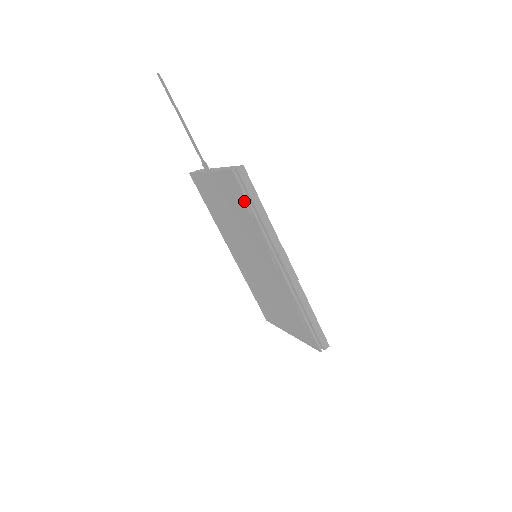
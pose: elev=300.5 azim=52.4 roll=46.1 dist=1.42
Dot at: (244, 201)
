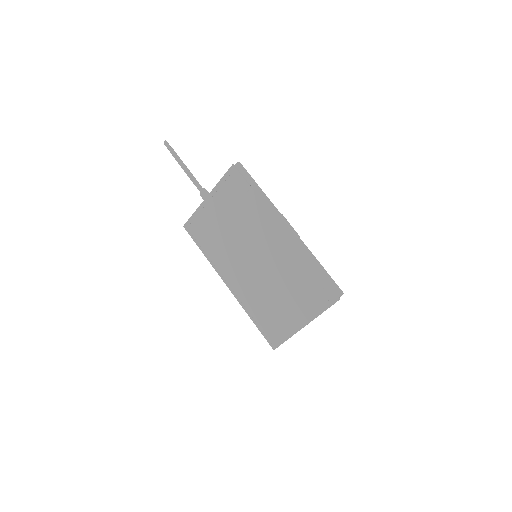
Dot at: (245, 187)
